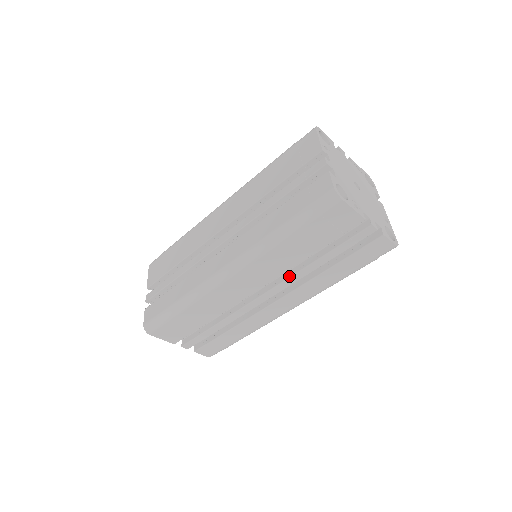
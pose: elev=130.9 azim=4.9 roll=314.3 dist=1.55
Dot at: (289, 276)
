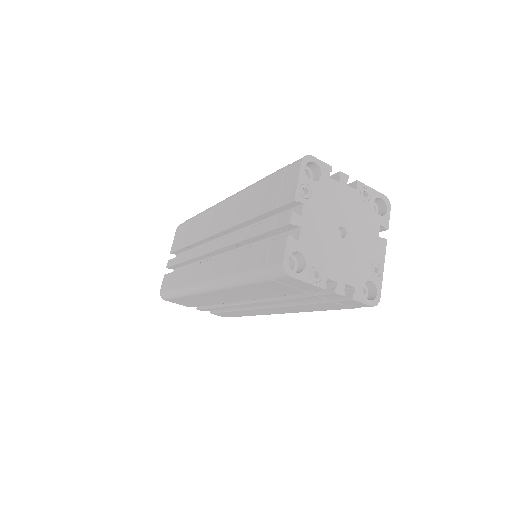
Dot at: (268, 299)
